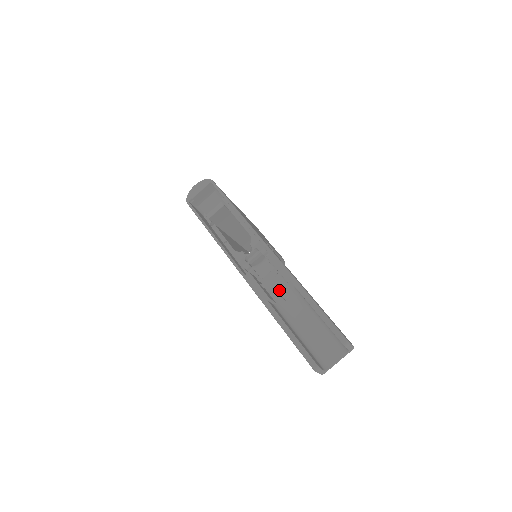
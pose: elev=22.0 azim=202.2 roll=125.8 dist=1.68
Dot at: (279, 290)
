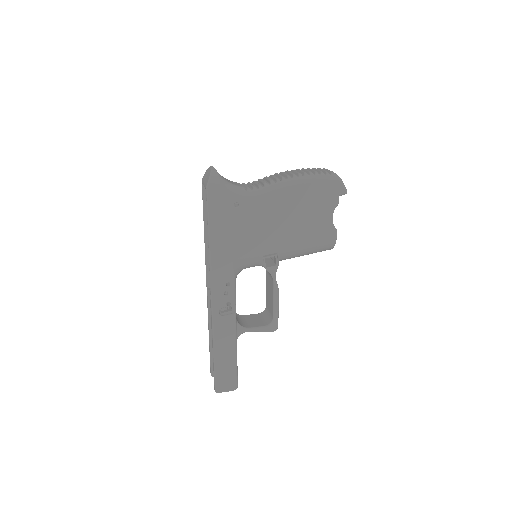
Dot at: occluded
